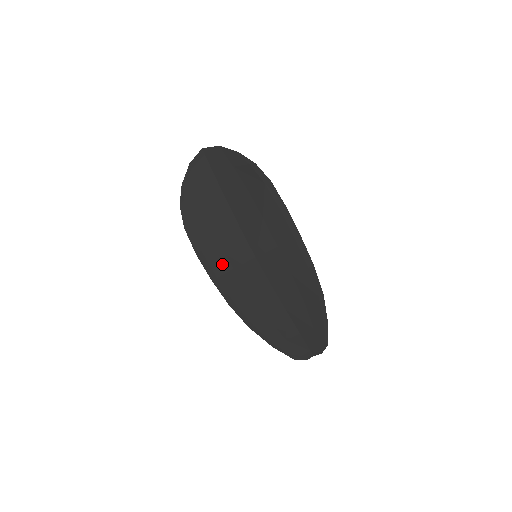
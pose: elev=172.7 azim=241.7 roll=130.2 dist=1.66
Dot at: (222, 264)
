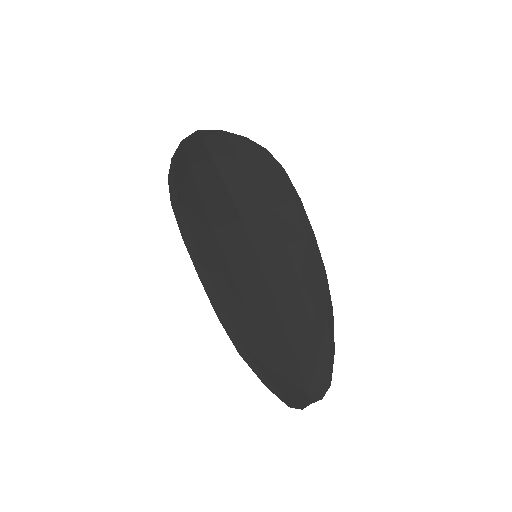
Dot at: (215, 258)
